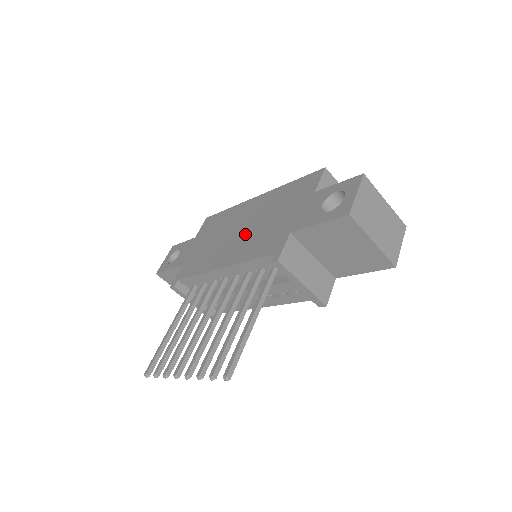
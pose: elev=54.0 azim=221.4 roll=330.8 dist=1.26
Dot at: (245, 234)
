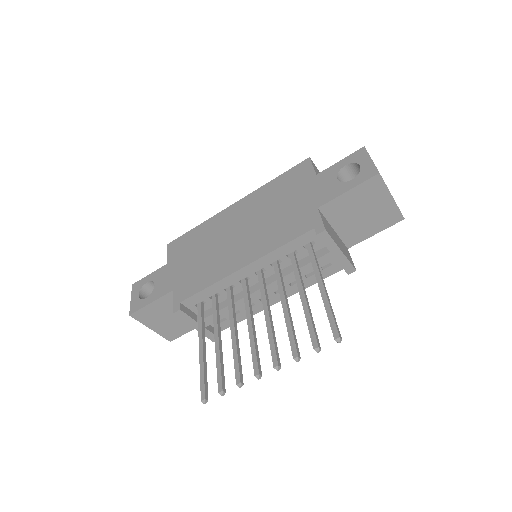
Dot at: (252, 232)
